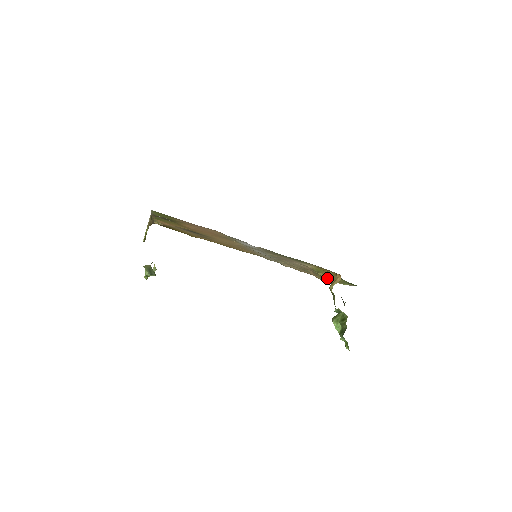
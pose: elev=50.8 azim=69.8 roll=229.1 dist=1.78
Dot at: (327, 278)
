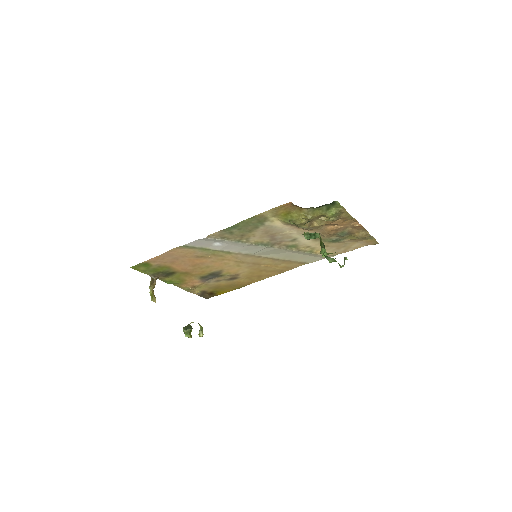
Dot at: (350, 230)
